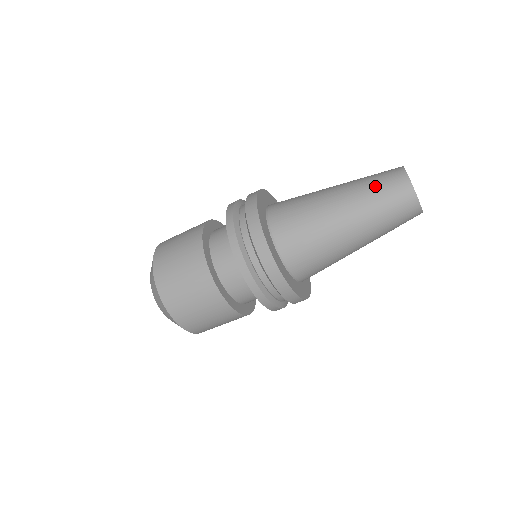
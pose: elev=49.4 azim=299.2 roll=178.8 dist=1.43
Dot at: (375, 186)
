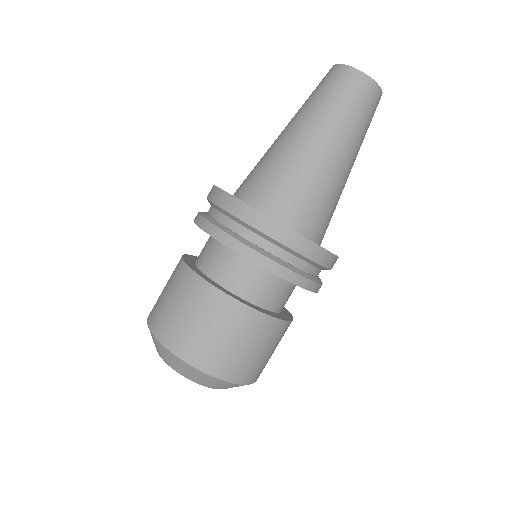
Dot at: occluded
